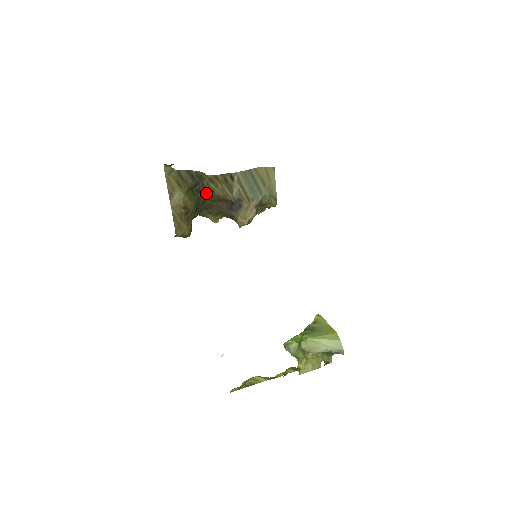
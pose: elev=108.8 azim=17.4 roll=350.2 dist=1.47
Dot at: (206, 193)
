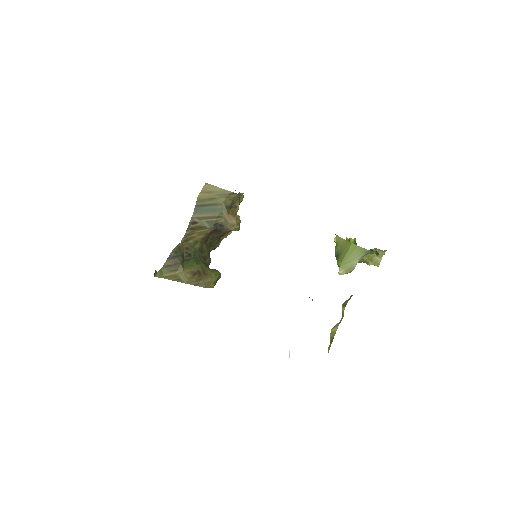
Dot at: (195, 248)
